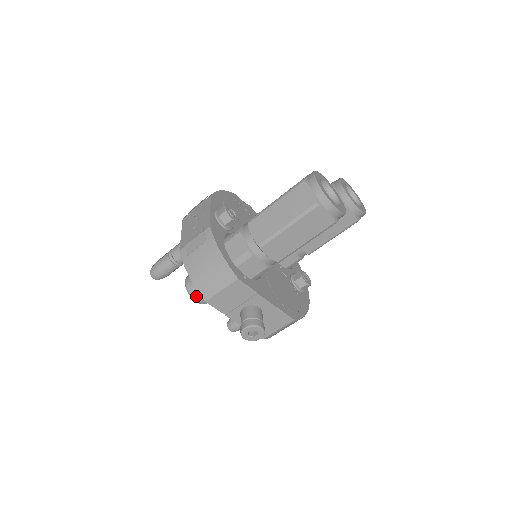
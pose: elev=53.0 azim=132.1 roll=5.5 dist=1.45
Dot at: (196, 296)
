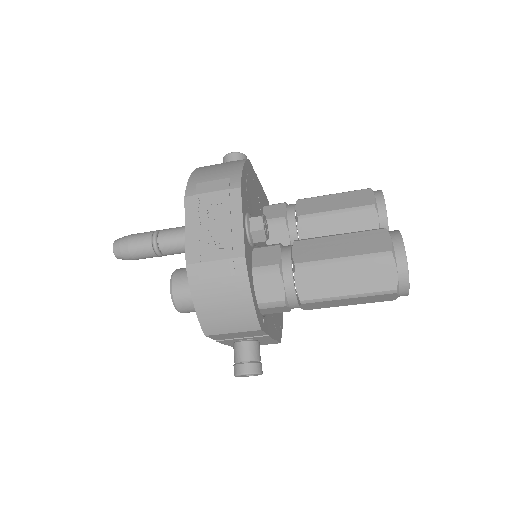
Dot at: (183, 309)
